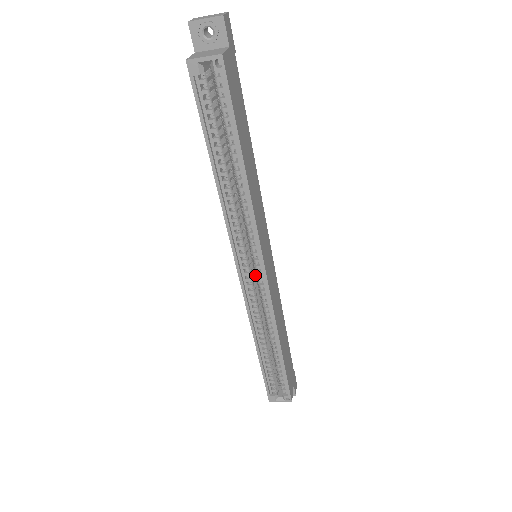
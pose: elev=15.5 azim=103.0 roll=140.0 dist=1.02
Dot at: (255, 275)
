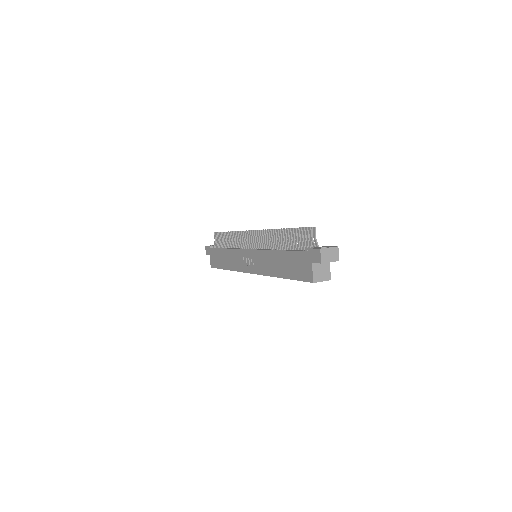
Dot at: occluded
